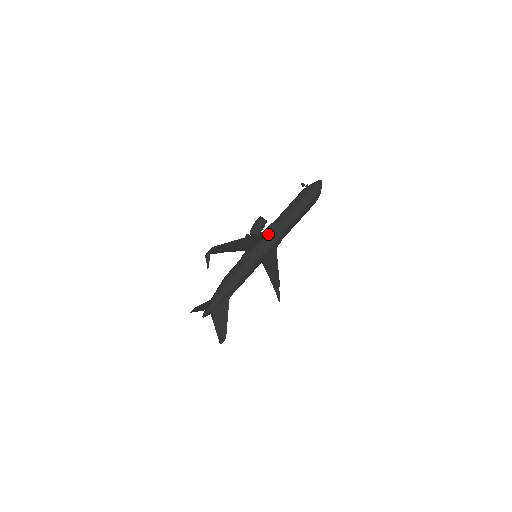
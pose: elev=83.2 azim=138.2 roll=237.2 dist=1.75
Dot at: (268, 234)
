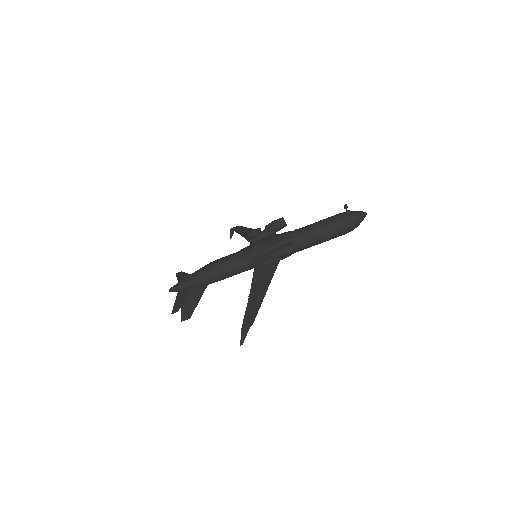
Dot at: occluded
